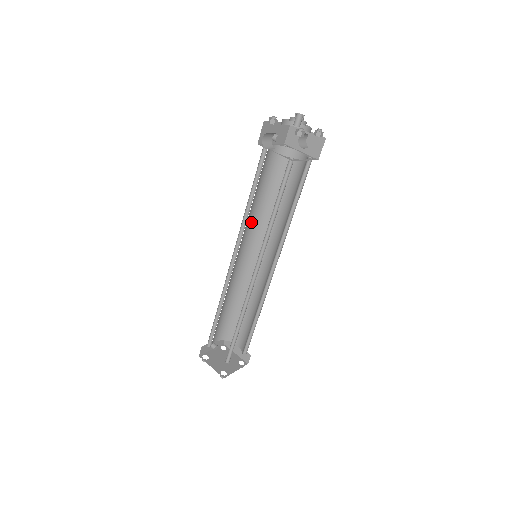
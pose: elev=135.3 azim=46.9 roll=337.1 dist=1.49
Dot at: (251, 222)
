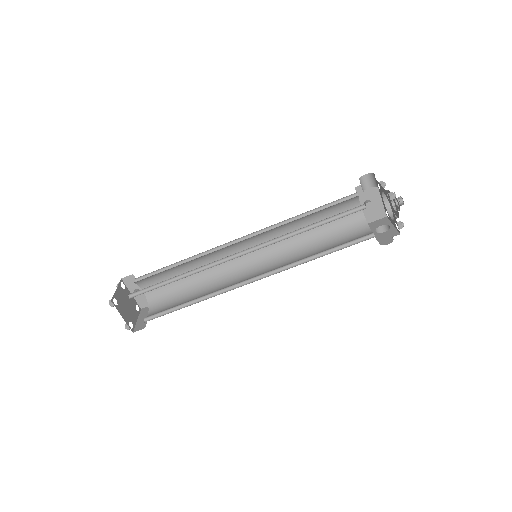
Dot at: occluded
